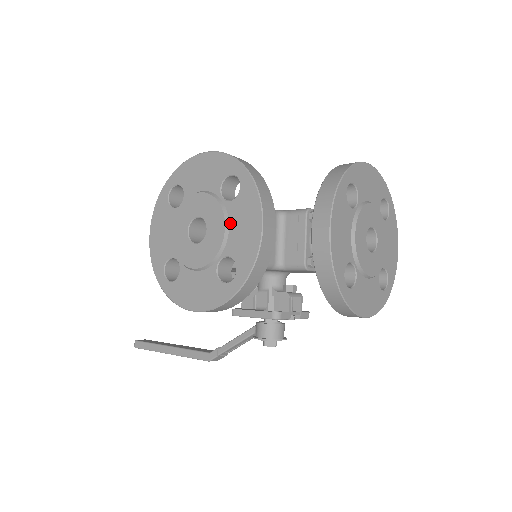
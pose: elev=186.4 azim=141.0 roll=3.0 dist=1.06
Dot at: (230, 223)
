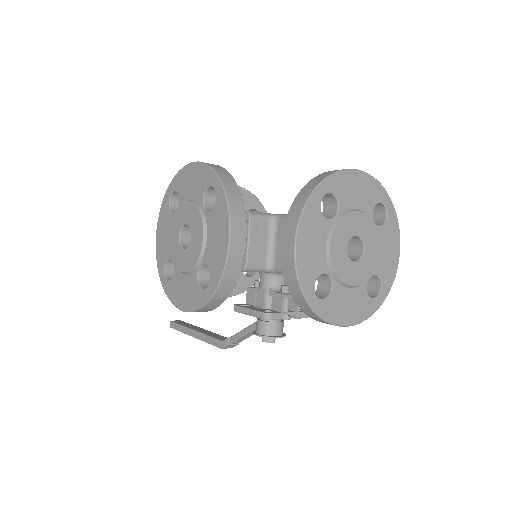
Dot at: (208, 233)
